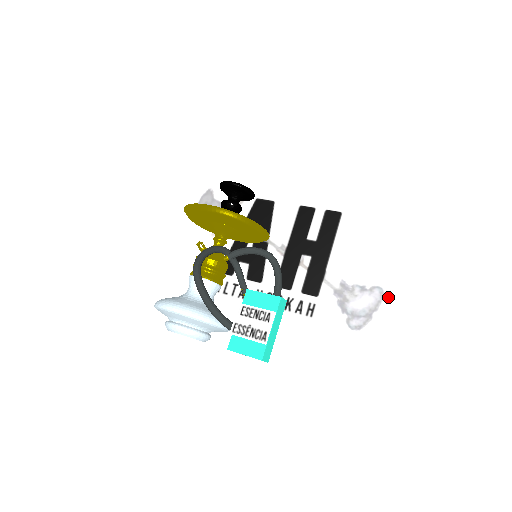
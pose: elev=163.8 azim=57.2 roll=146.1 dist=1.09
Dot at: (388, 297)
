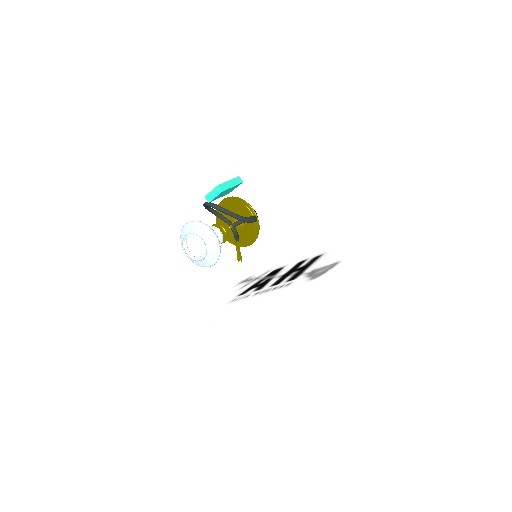
Dot at: (340, 263)
